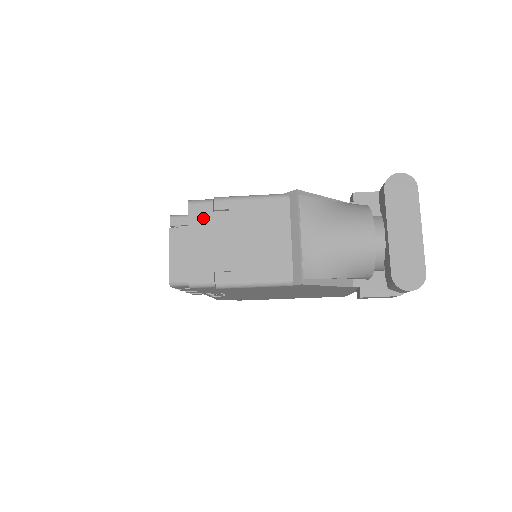
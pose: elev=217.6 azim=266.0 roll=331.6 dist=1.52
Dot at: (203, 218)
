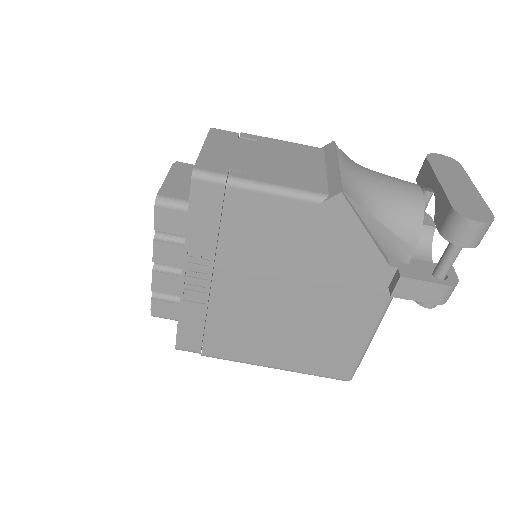
Dot at: (225, 138)
